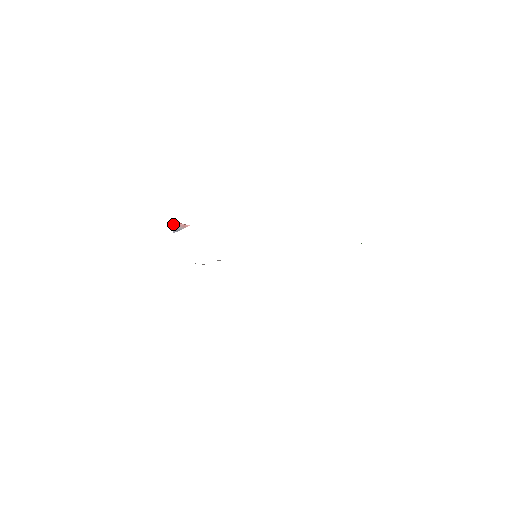
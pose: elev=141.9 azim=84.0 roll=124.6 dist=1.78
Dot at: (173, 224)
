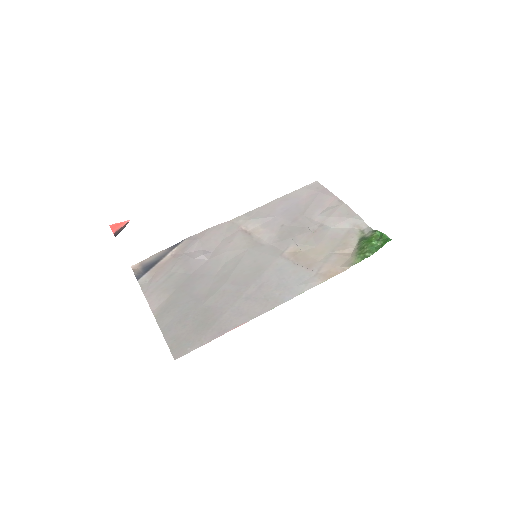
Dot at: (114, 234)
